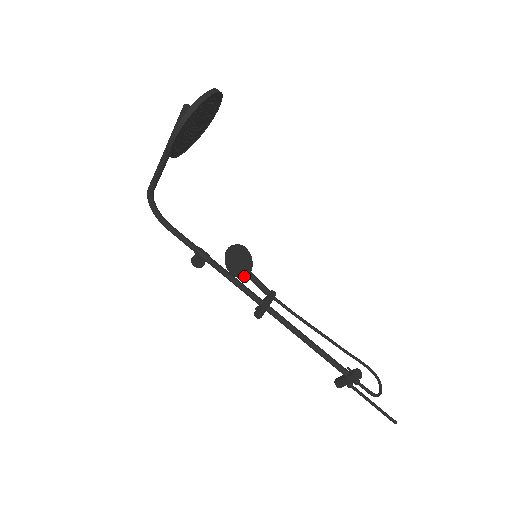
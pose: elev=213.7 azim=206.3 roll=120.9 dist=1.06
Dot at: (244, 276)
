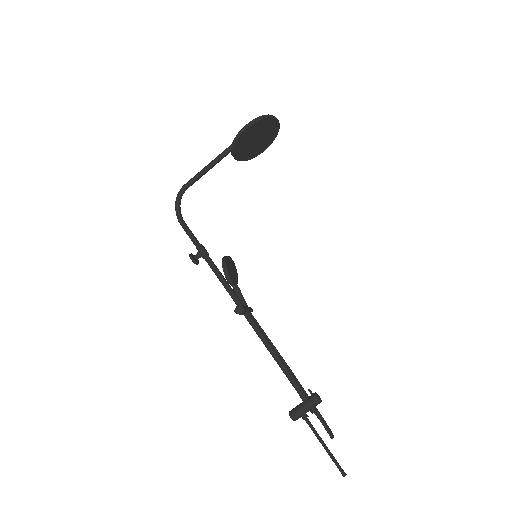
Dot at: (232, 281)
